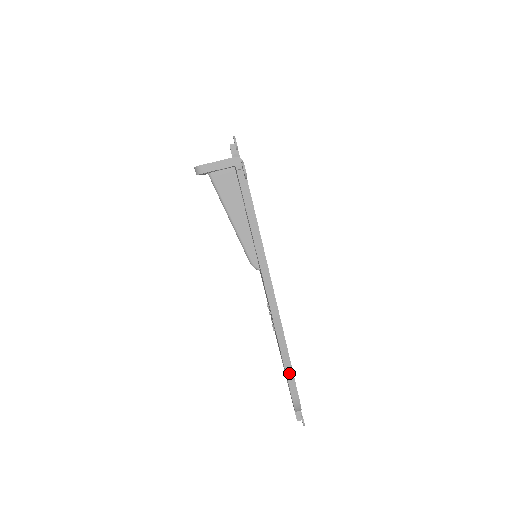
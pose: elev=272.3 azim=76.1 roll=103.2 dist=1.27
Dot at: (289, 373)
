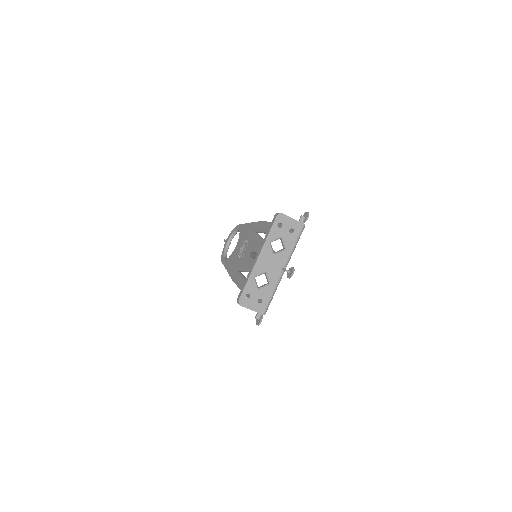
Dot at: occluded
